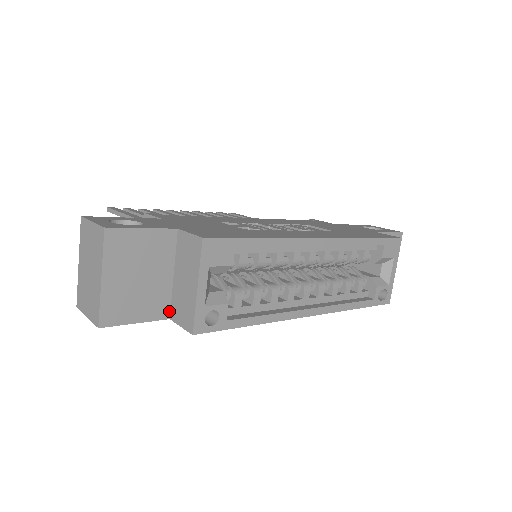
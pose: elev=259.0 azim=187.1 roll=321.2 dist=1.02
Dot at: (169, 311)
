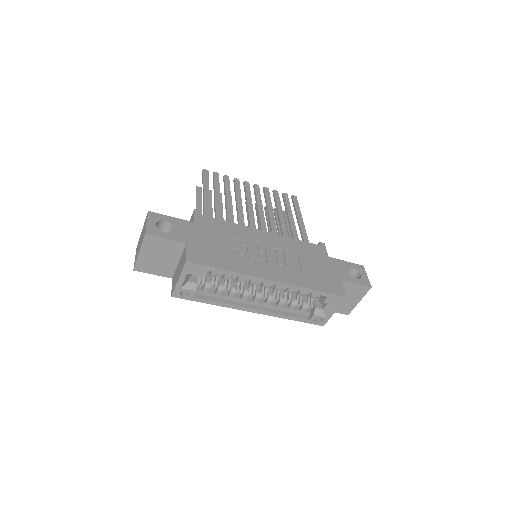
Dot at: (173, 275)
